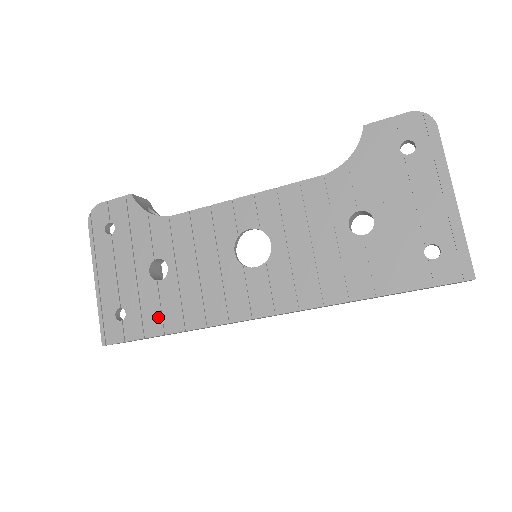
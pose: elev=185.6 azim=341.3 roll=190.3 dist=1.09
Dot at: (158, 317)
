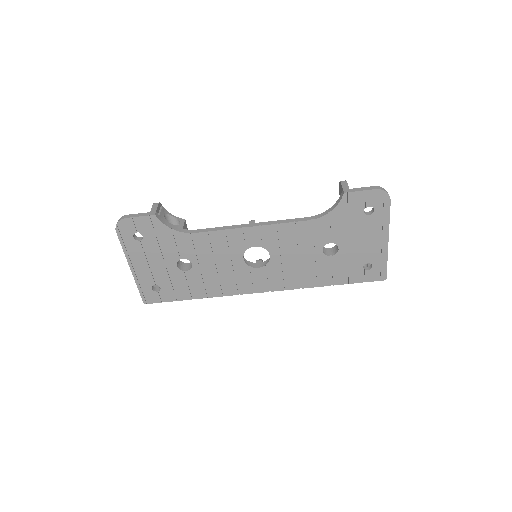
Dot at: (187, 291)
